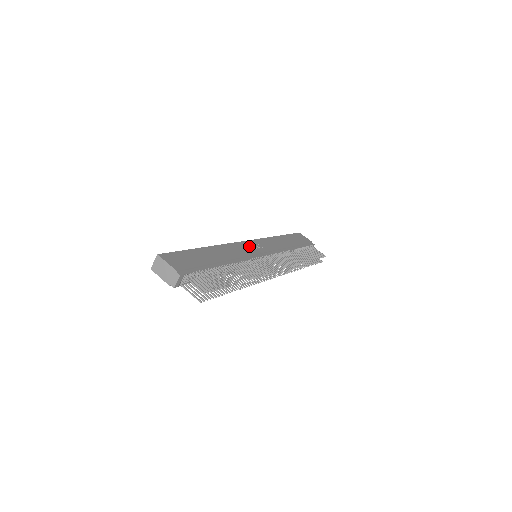
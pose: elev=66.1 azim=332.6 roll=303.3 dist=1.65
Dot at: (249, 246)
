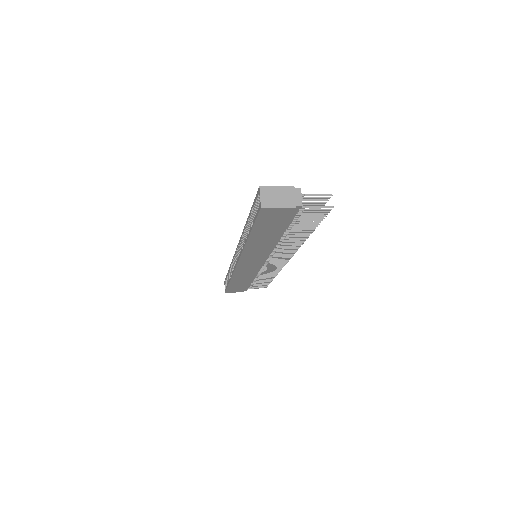
Dot at: occluded
